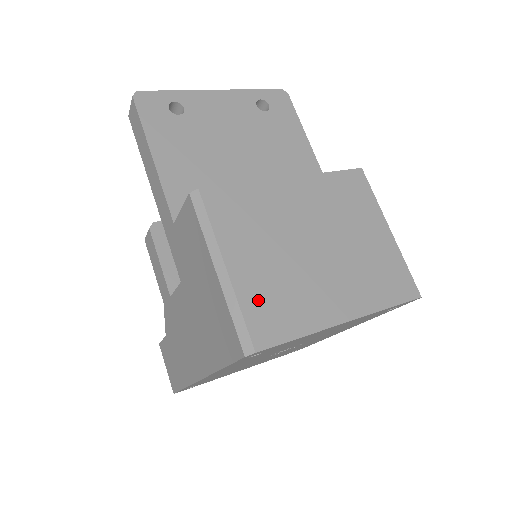
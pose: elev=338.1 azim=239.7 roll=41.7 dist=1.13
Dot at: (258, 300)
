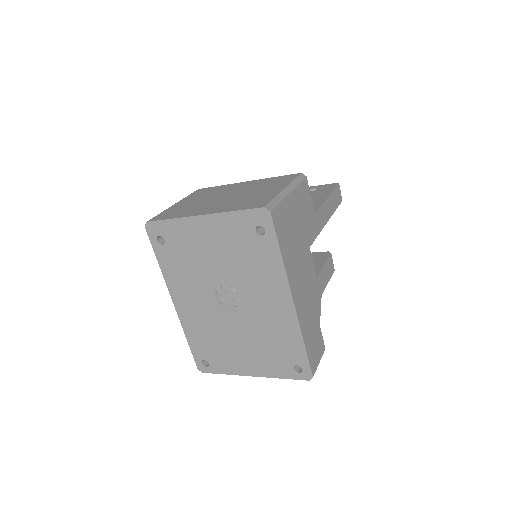
Dot at: (172, 211)
